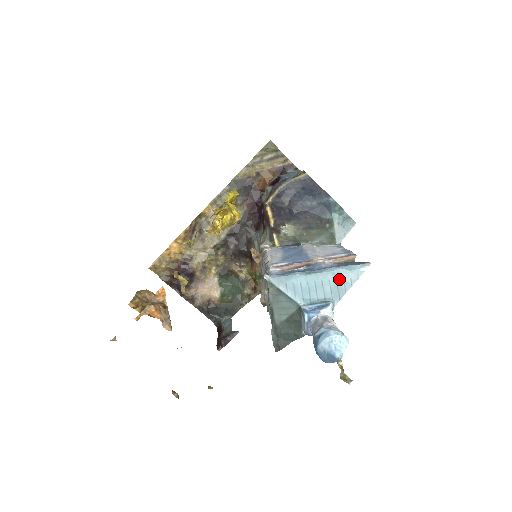
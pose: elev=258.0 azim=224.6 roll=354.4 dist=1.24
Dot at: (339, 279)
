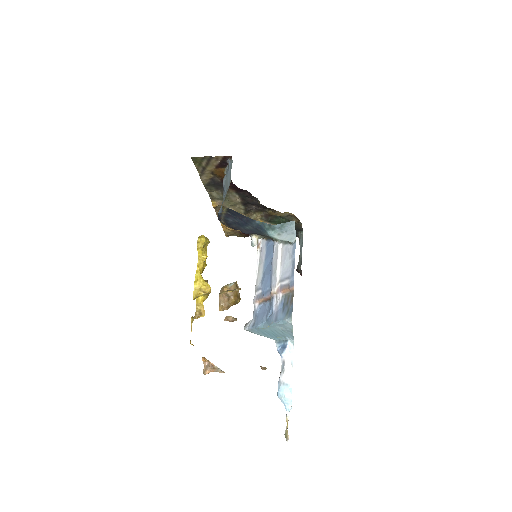
Dot at: (282, 328)
